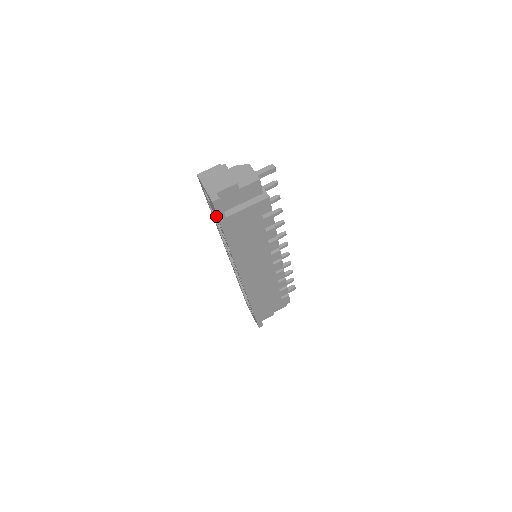
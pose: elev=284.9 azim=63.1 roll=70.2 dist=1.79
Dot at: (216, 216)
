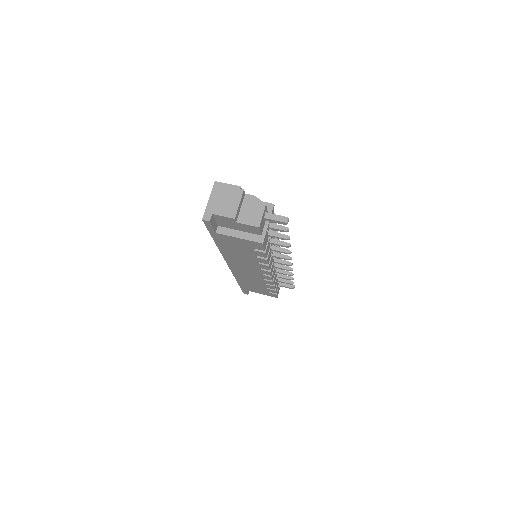
Dot at: occluded
